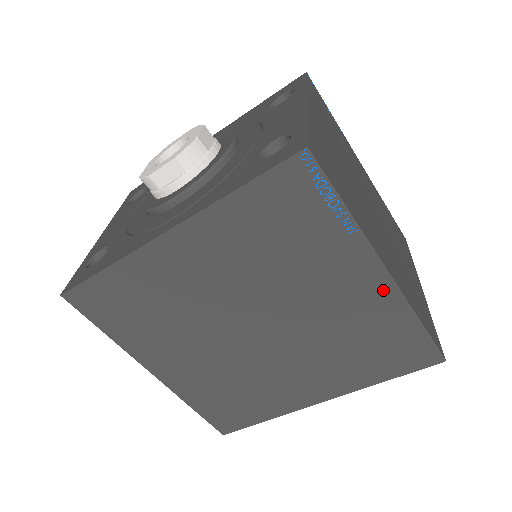
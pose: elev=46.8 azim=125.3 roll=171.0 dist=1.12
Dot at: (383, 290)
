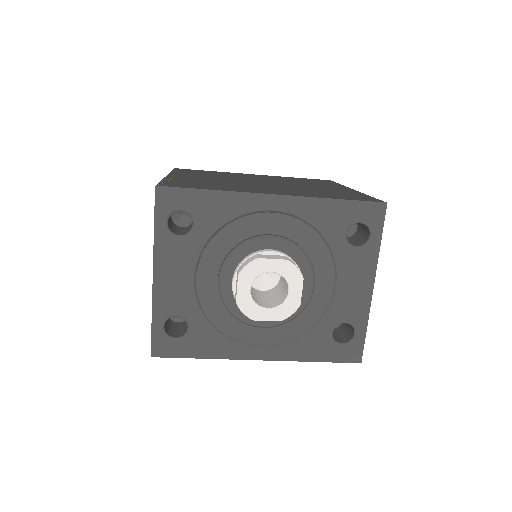
Dot at: occluded
